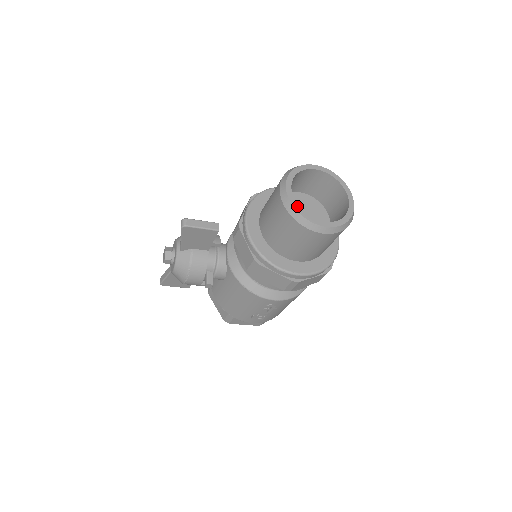
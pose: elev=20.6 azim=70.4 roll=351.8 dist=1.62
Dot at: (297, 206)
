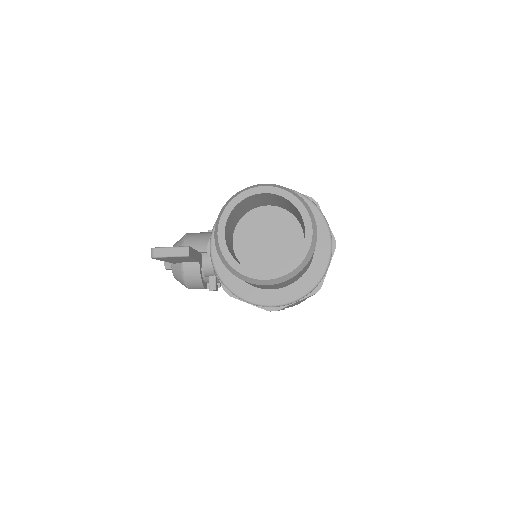
Dot at: (230, 257)
